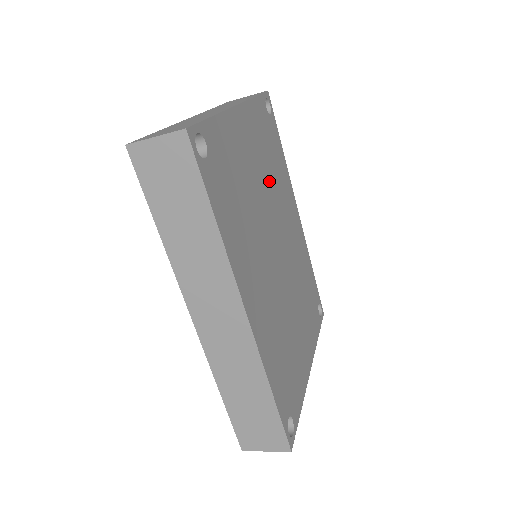
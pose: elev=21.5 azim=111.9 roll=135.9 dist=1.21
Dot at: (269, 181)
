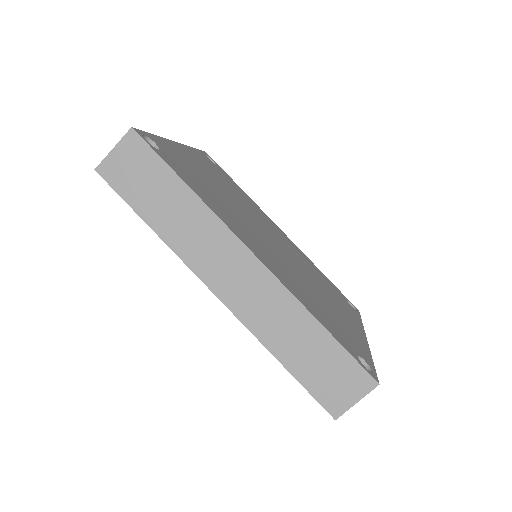
Dot at: (235, 196)
